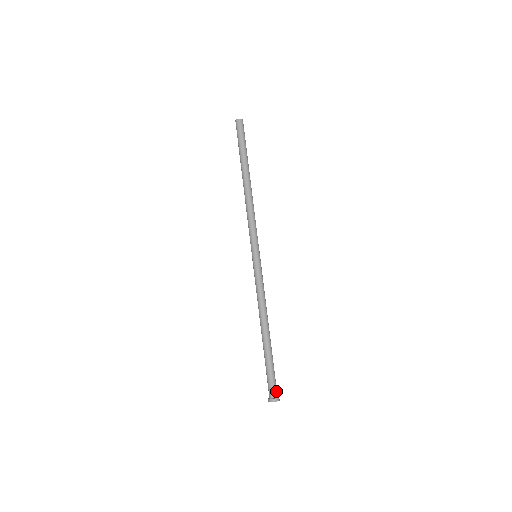
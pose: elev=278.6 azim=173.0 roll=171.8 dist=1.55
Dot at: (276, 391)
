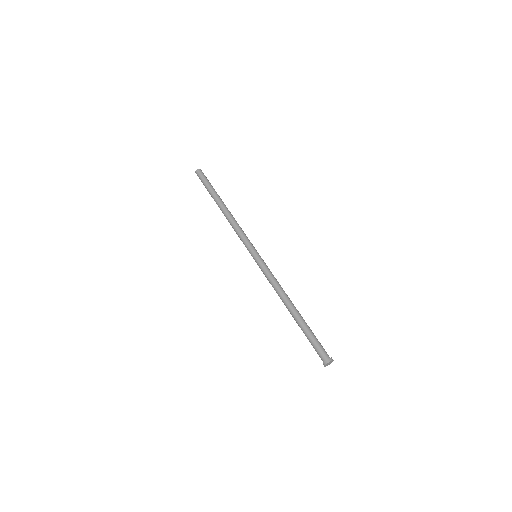
Dot at: (327, 354)
